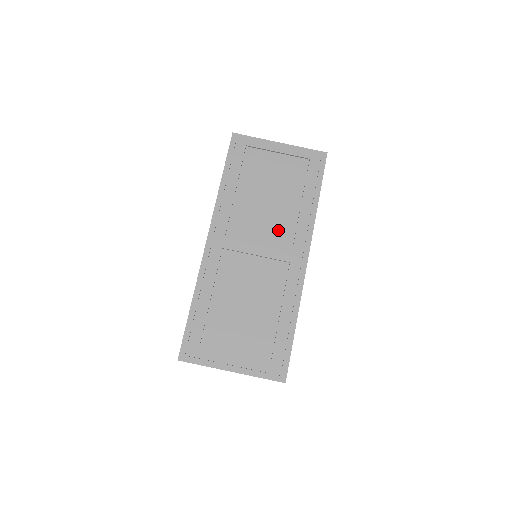
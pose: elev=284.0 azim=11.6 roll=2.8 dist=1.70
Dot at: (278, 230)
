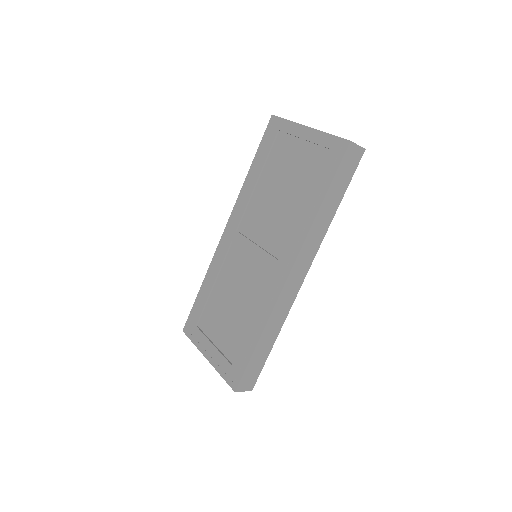
Dot at: (277, 233)
